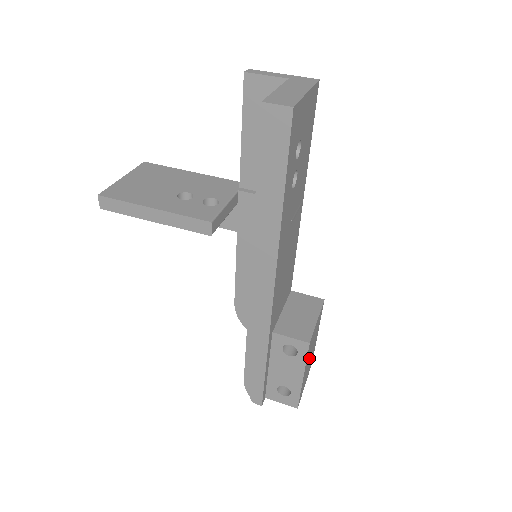
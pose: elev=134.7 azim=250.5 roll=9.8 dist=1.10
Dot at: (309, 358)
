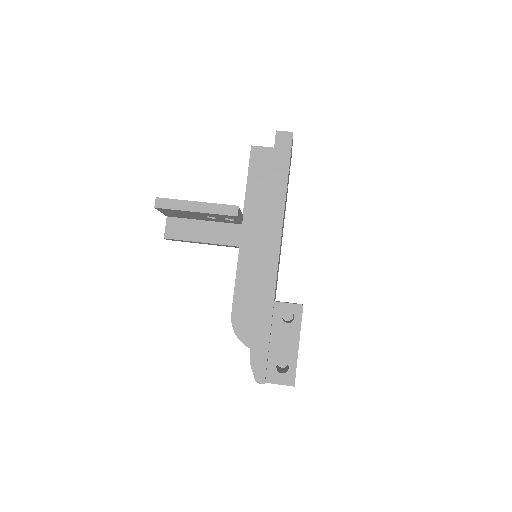
Dot at: occluded
